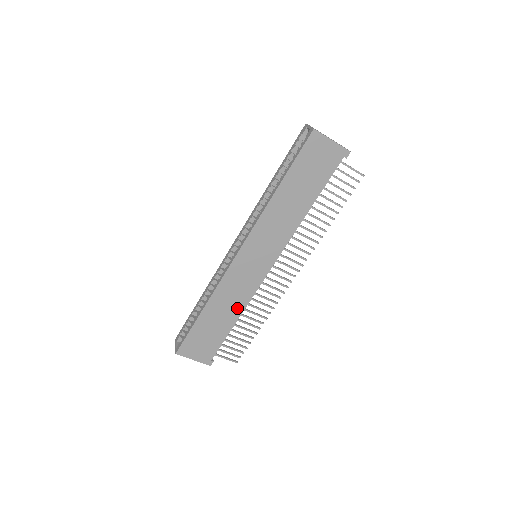
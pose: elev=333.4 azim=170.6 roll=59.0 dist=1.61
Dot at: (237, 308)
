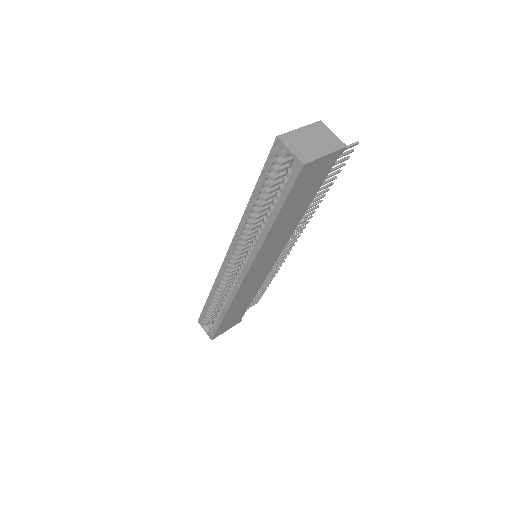
Dot at: (253, 293)
